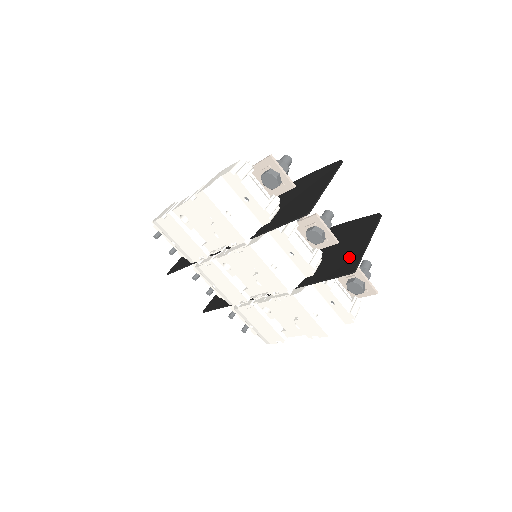
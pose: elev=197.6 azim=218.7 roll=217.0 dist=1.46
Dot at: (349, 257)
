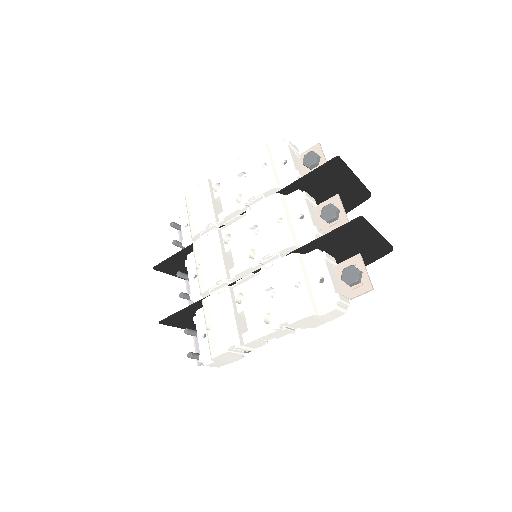
Dot at: (356, 233)
